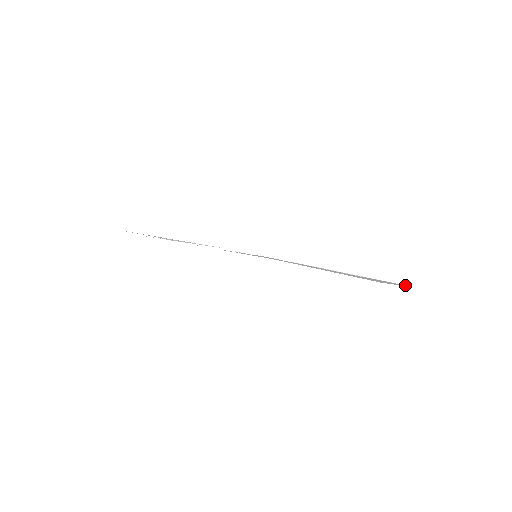
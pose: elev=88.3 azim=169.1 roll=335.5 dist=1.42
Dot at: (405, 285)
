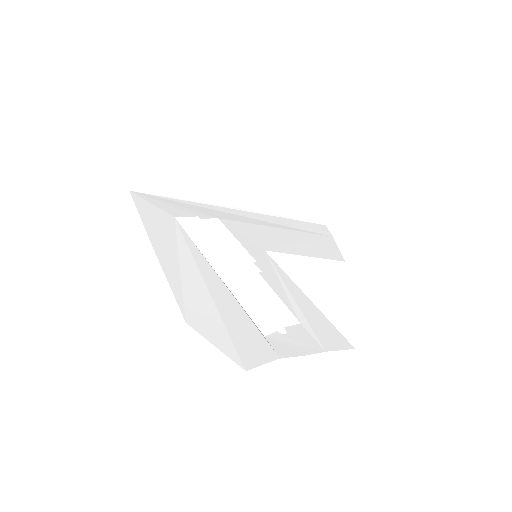
Dot at: (322, 225)
